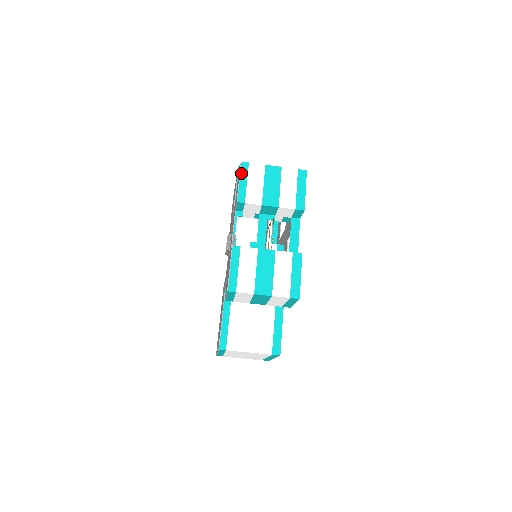
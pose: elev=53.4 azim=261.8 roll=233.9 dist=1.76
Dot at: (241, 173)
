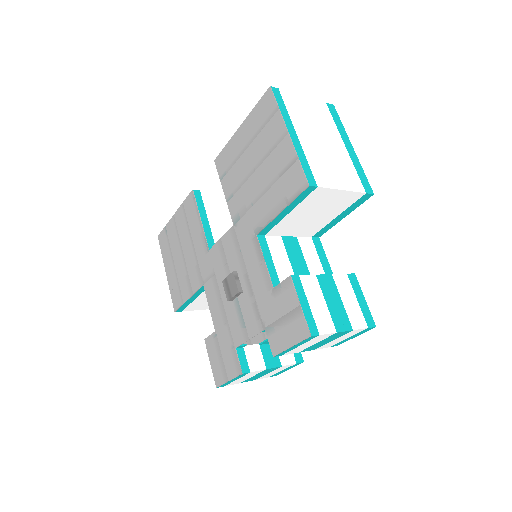
Dot at: (301, 343)
